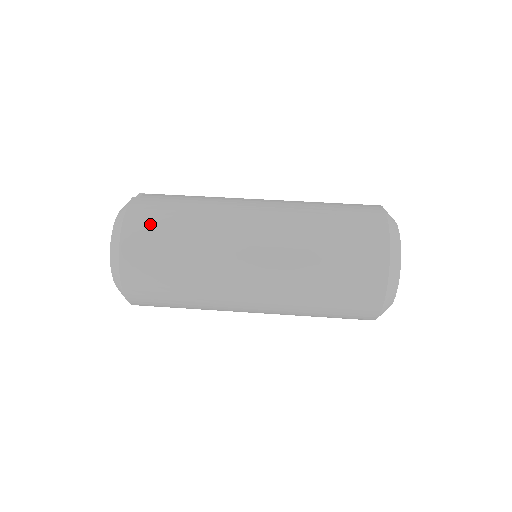
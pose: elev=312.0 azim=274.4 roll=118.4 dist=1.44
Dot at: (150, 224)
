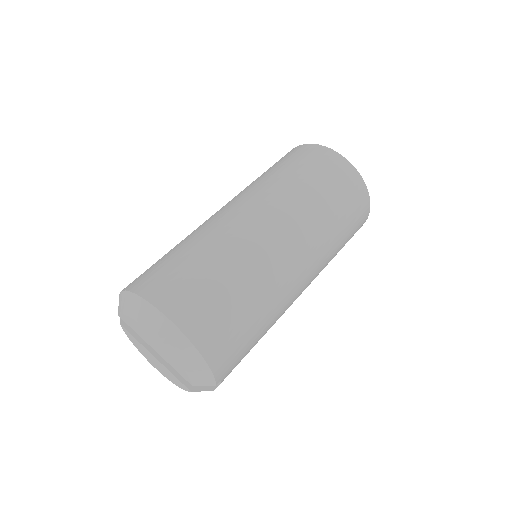
Dot at: (155, 272)
